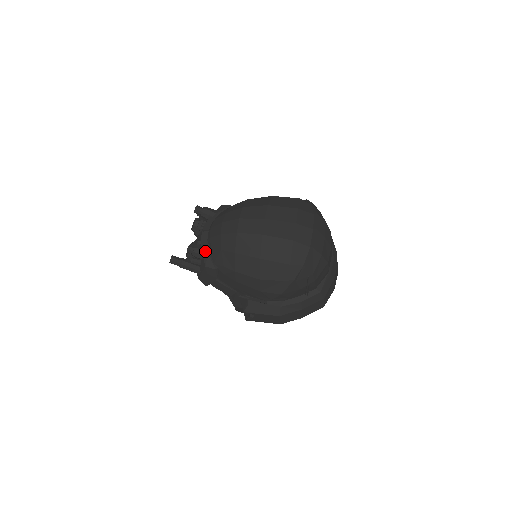
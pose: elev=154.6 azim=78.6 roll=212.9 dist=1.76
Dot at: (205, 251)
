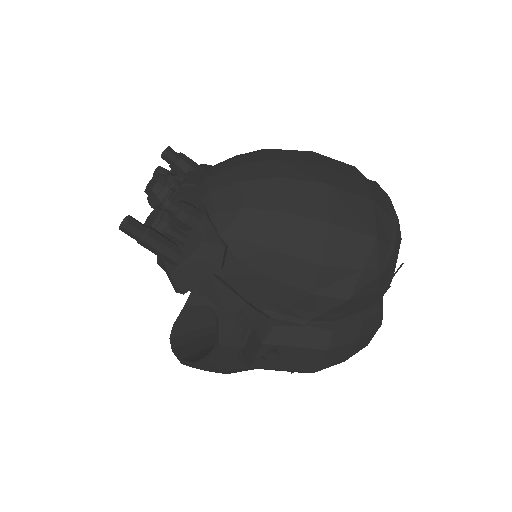
Dot at: (201, 213)
